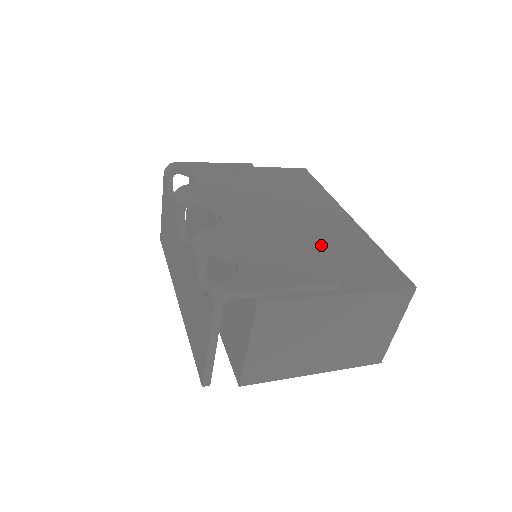
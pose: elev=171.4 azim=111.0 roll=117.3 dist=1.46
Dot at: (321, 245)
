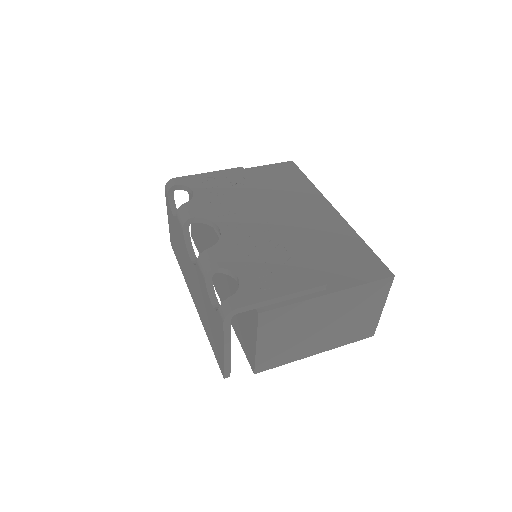
Dot at: (310, 246)
